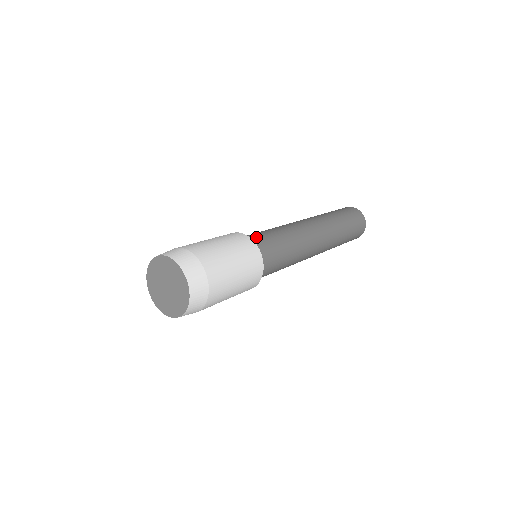
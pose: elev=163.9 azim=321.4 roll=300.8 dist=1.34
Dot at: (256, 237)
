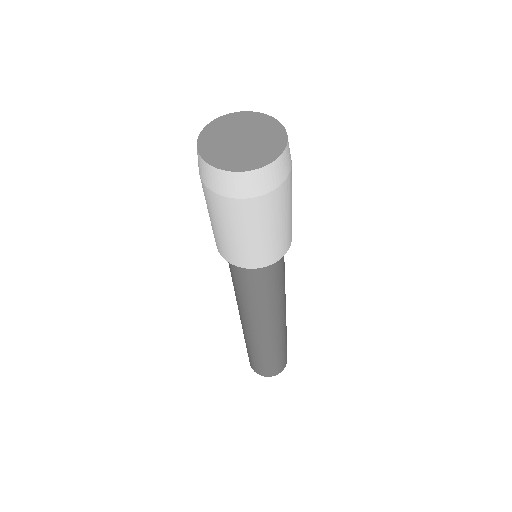
Dot at: occluded
